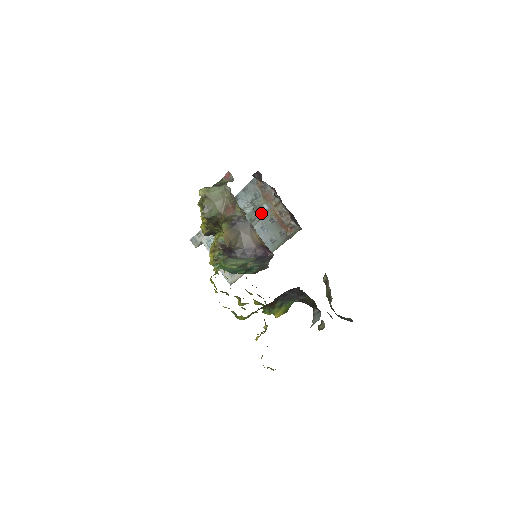
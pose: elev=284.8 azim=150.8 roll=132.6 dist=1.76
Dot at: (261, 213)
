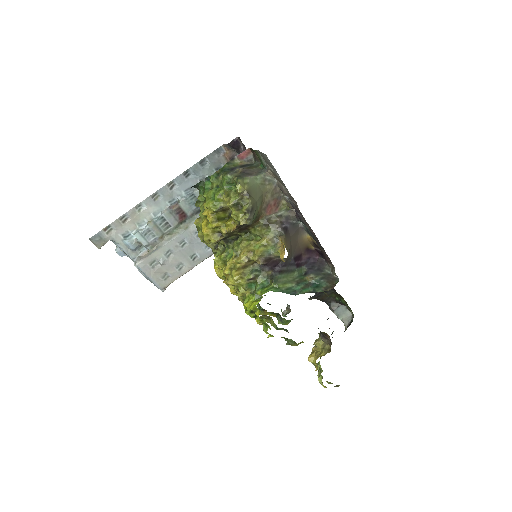
Dot at: occluded
